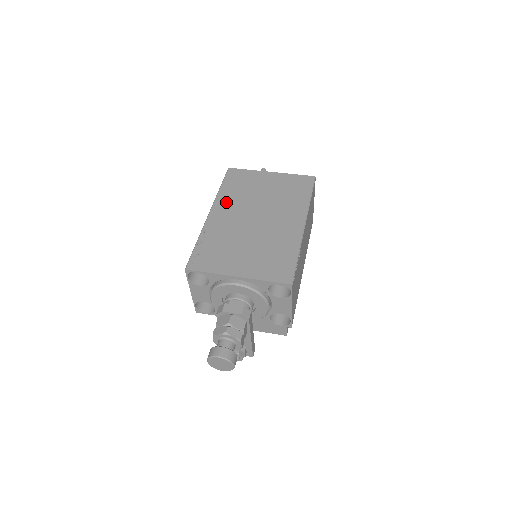
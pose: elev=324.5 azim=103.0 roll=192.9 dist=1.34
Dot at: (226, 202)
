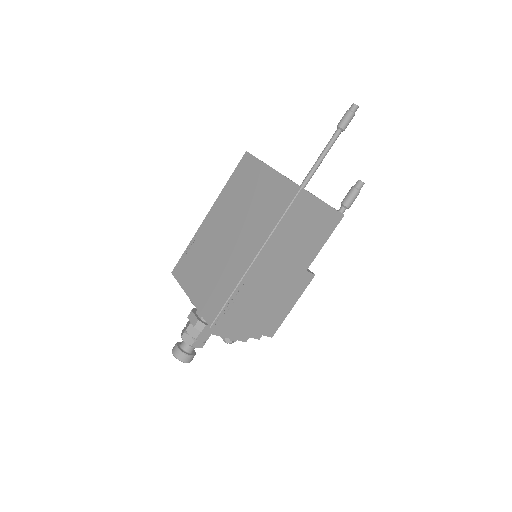
Dot at: (222, 203)
